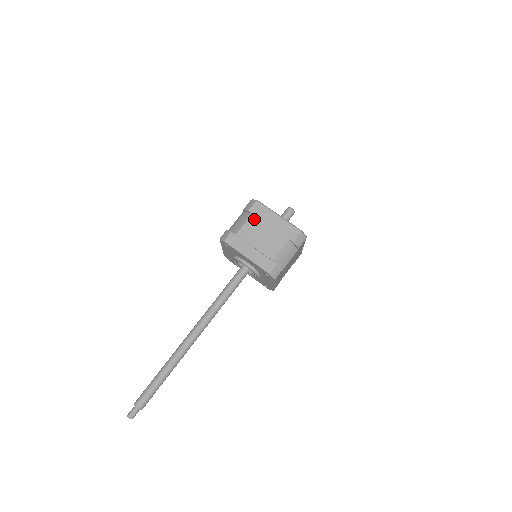
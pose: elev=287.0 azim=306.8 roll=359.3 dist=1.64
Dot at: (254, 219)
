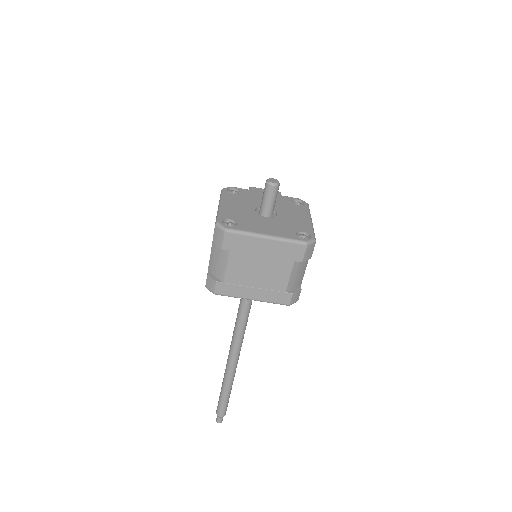
Dot at: (235, 256)
